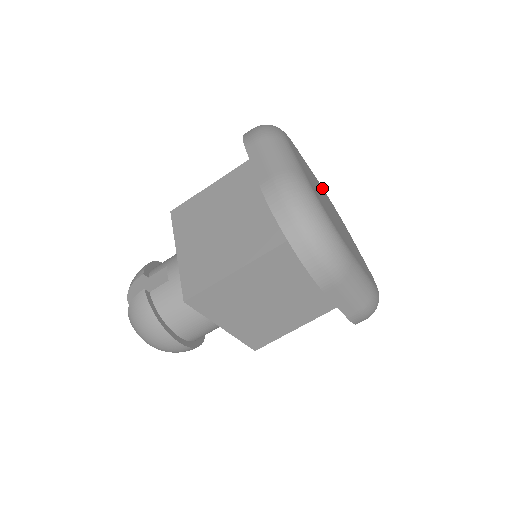
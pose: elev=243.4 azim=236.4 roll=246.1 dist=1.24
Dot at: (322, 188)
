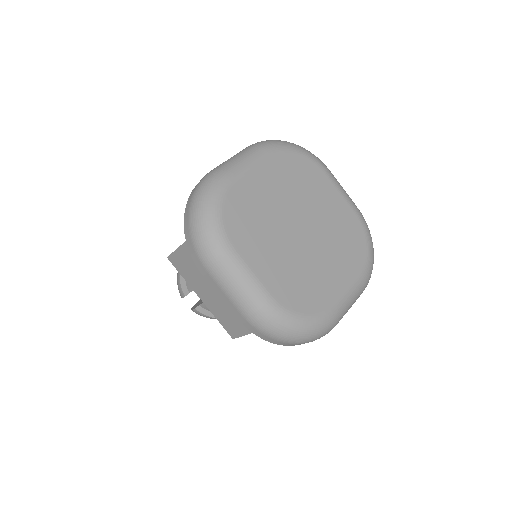
Dot at: (278, 164)
